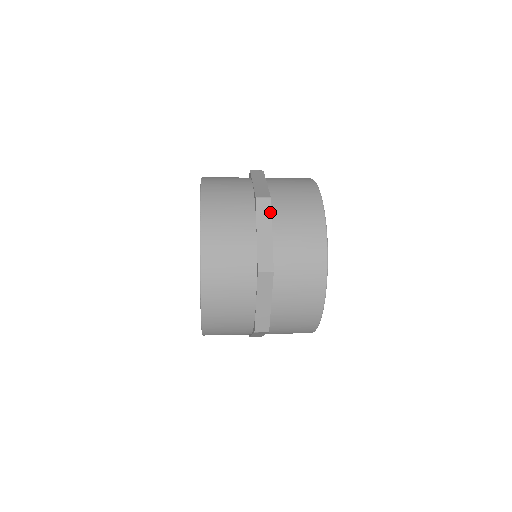
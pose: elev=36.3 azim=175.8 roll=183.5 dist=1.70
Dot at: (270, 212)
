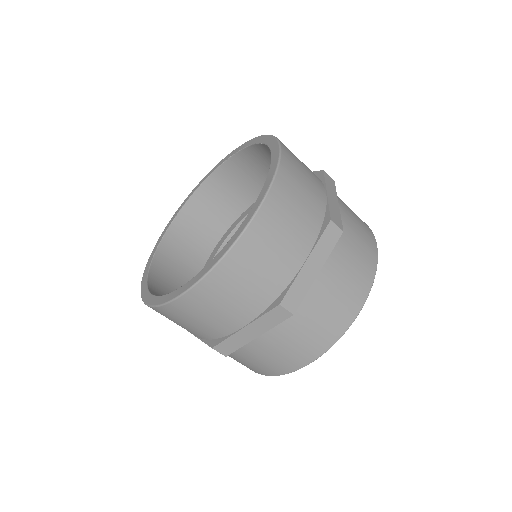
Dot at: (335, 189)
